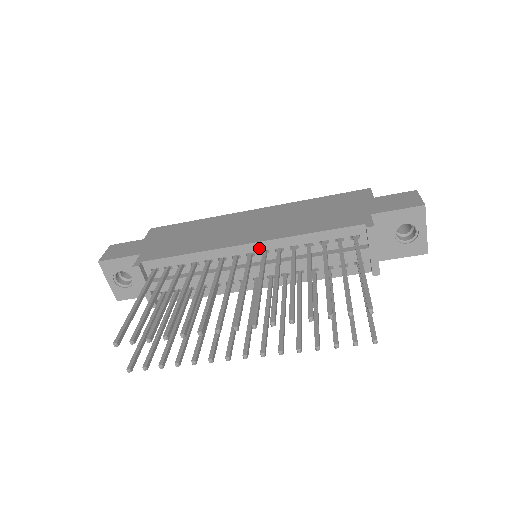
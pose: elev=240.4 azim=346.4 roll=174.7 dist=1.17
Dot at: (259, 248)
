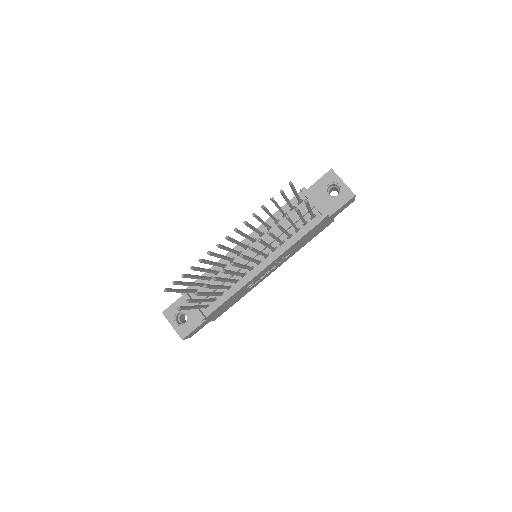
Dot at: occluded
